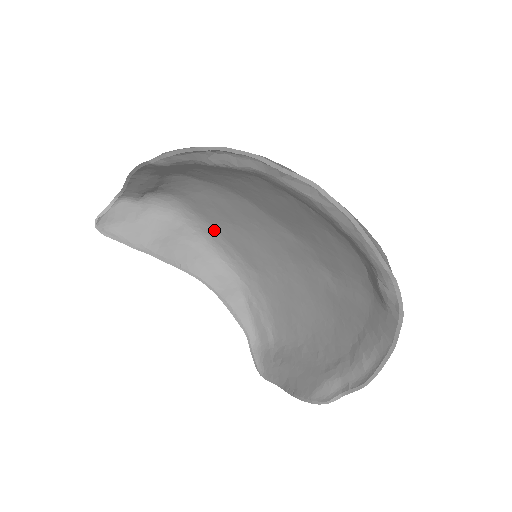
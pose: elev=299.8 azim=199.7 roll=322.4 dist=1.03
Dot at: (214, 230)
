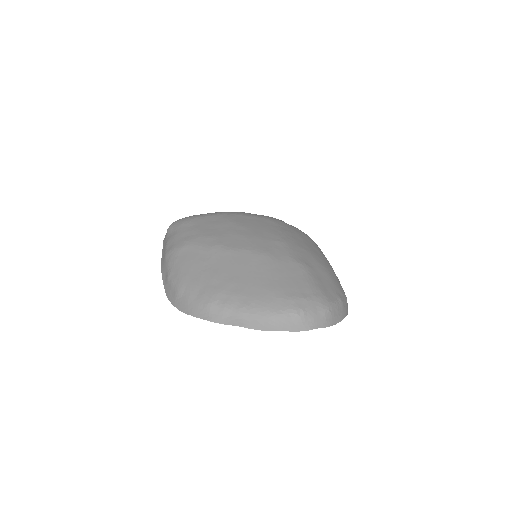
Dot at: occluded
